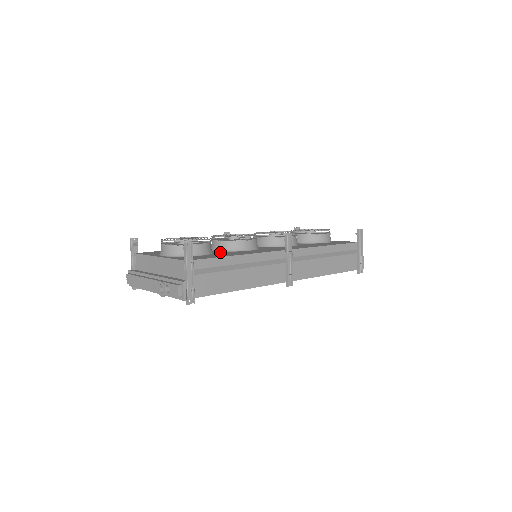
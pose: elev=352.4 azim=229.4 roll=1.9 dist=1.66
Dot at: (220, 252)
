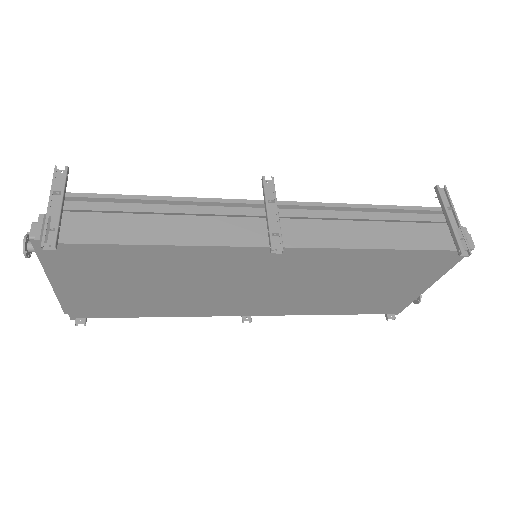
Dot at: occluded
